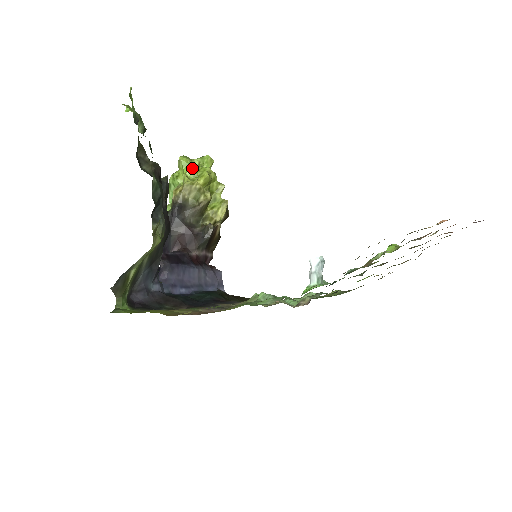
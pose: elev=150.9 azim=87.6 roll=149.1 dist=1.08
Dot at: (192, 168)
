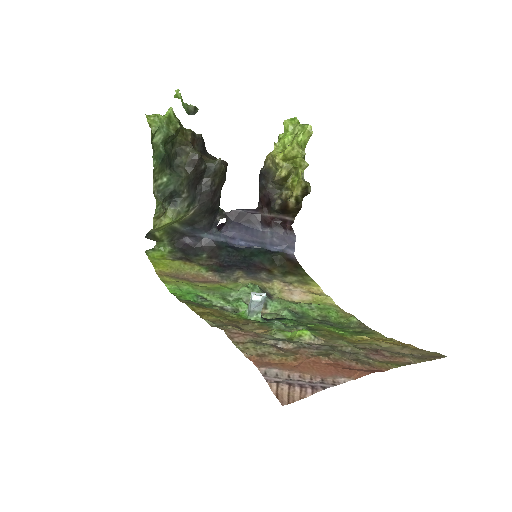
Dot at: (284, 138)
